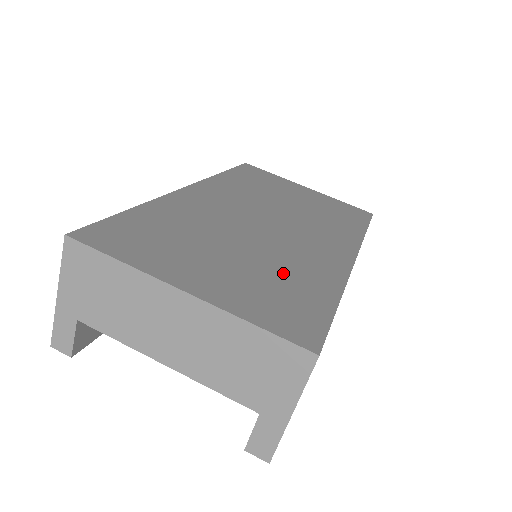
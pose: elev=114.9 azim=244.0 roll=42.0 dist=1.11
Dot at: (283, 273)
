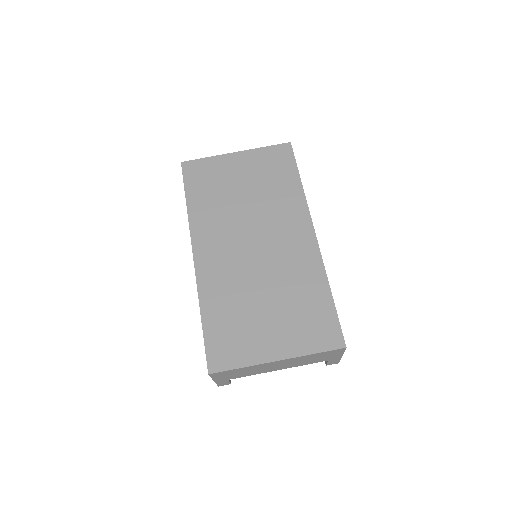
Dot at: (297, 297)
